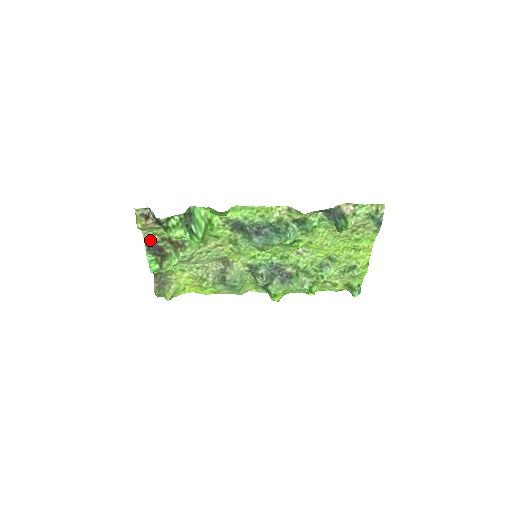
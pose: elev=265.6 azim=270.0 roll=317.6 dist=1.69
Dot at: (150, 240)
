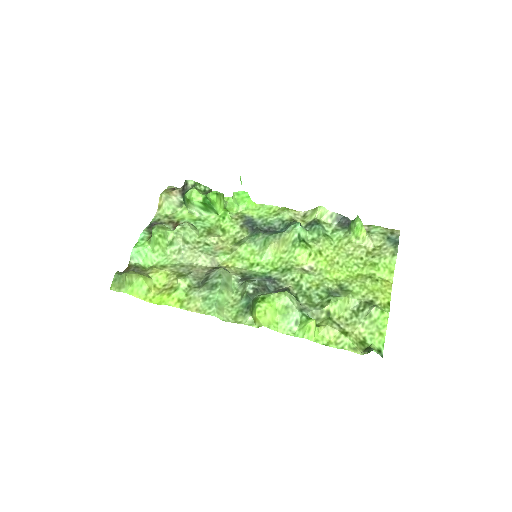
Dot at: (158, 221)
